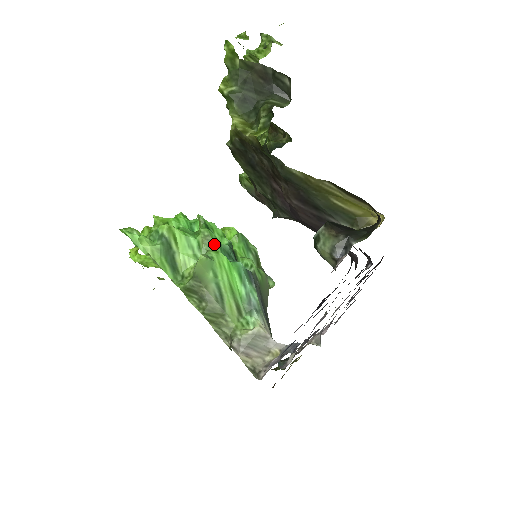
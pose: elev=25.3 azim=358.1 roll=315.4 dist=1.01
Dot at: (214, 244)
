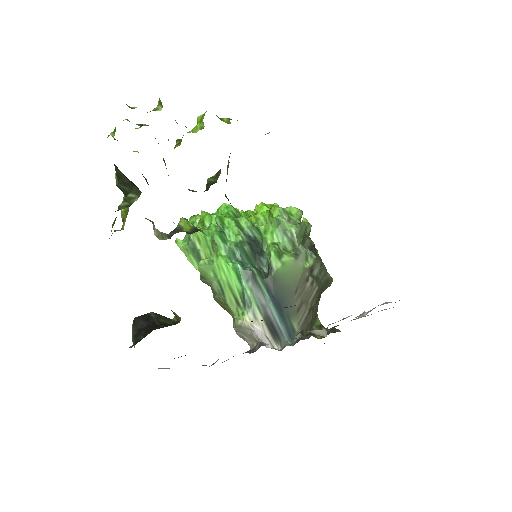
Dot at: (219, 247)
